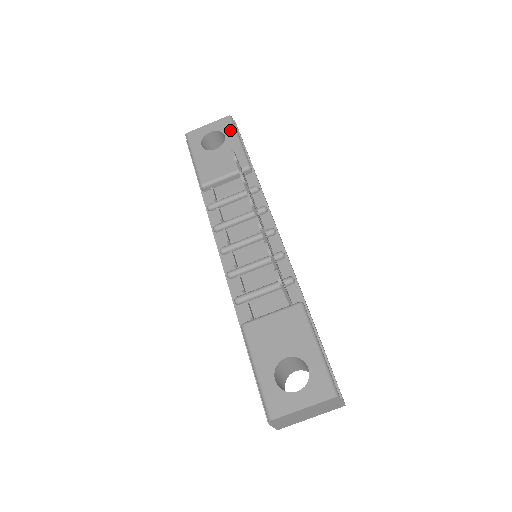
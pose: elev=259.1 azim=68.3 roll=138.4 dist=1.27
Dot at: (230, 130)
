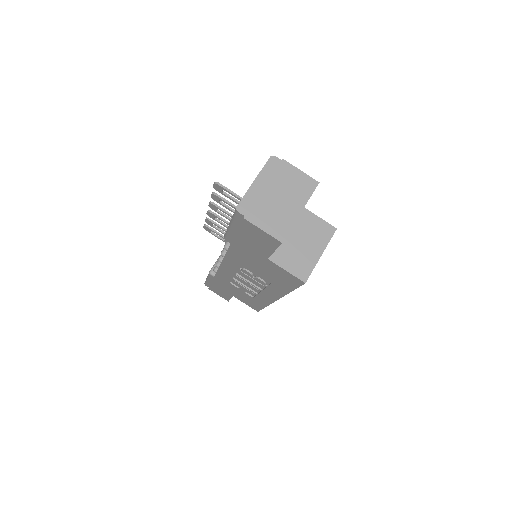
Dot at: occluded
